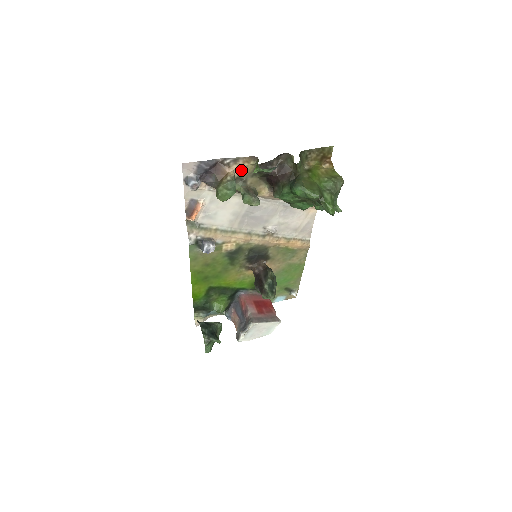
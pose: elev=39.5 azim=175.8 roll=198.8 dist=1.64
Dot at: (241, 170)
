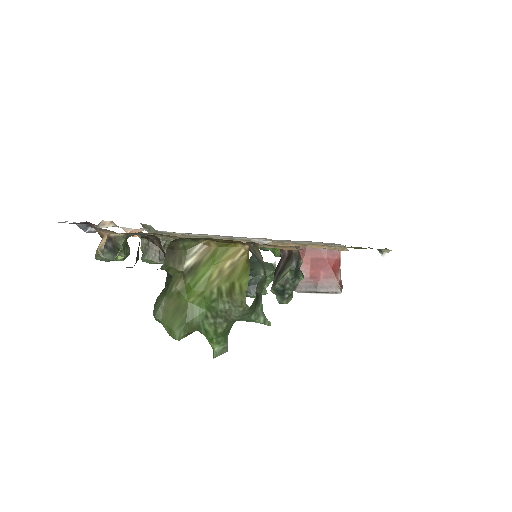
Dot at: occluded
